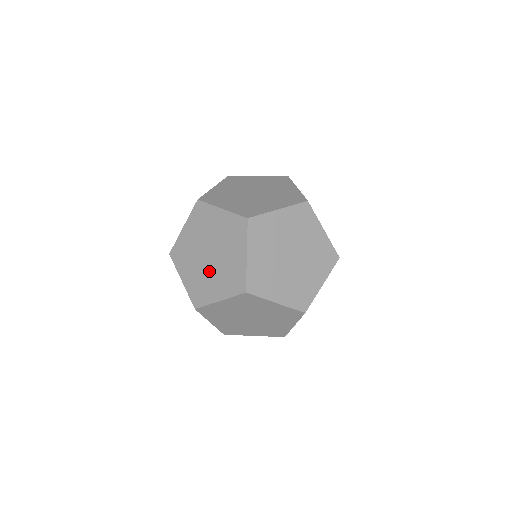
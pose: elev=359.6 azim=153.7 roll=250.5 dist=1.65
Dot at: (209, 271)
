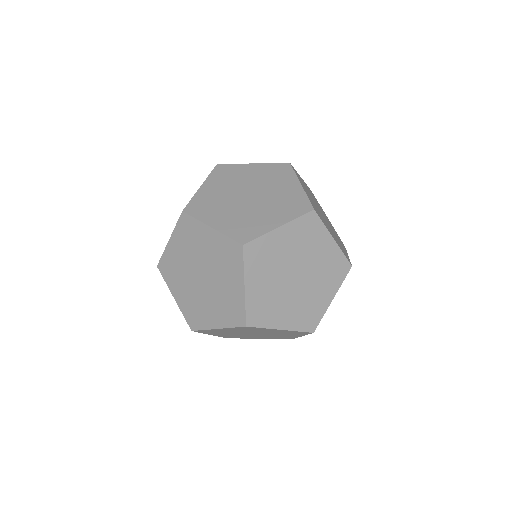
Dot at: (203, 295)
